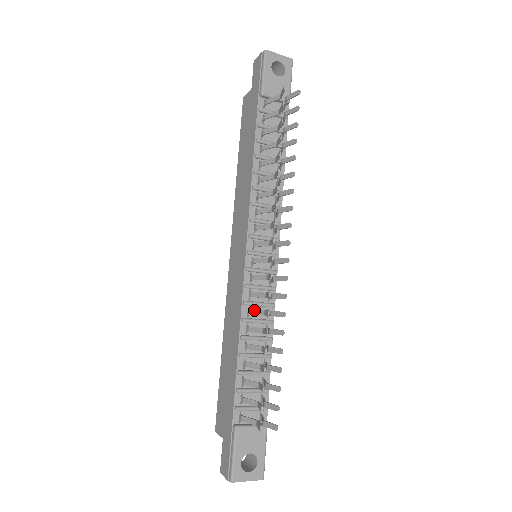
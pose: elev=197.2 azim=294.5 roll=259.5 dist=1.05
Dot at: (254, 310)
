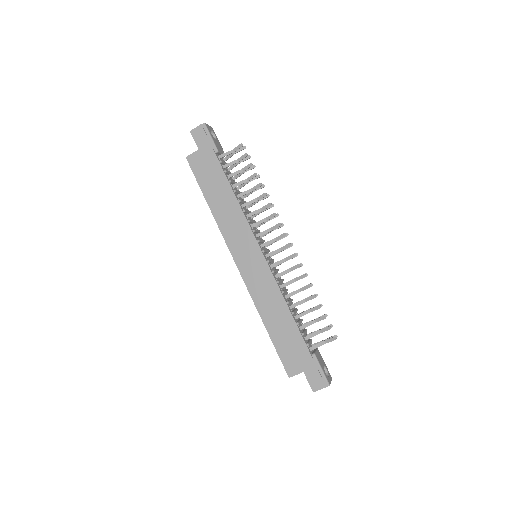
Dot at: (286, 283)
